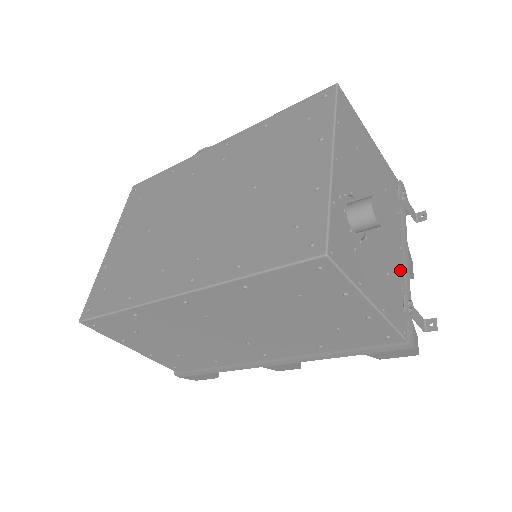
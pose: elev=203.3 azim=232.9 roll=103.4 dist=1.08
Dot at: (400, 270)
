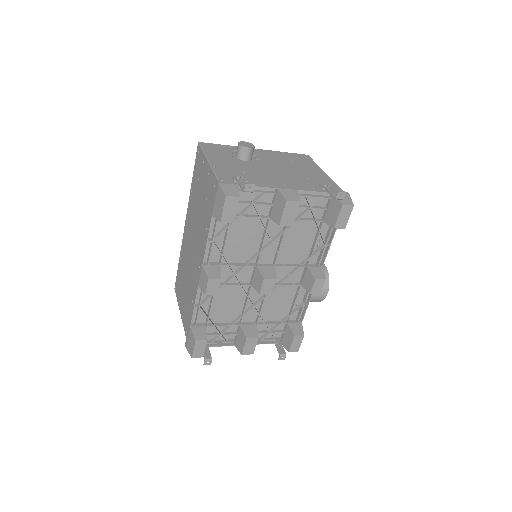
Dot at: (266, 184)
